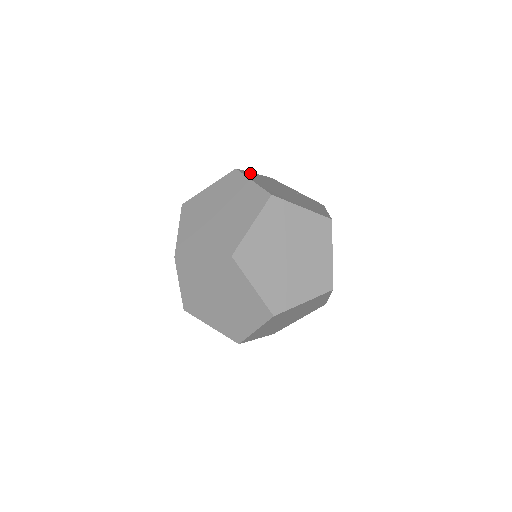
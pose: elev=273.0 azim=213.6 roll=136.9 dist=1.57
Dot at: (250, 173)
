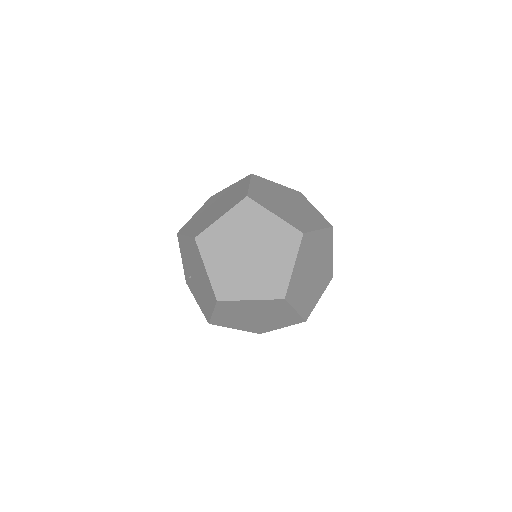
Dot at: occluded
